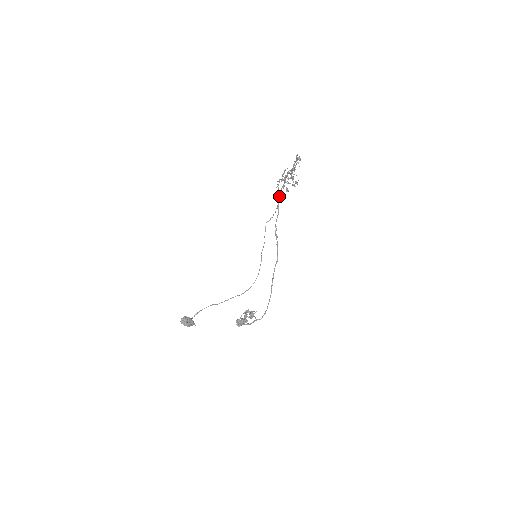
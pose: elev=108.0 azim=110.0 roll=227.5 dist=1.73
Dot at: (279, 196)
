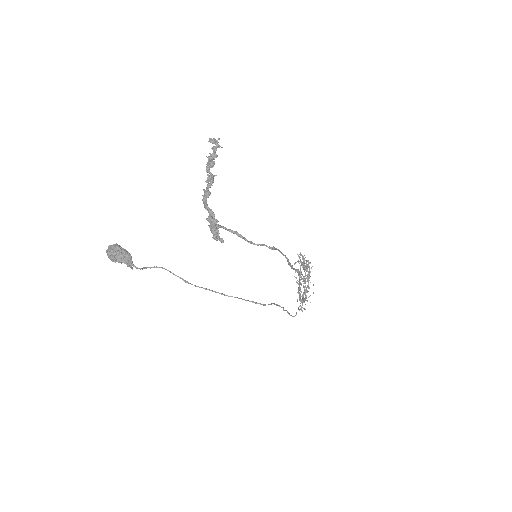
Dot at: occluded
